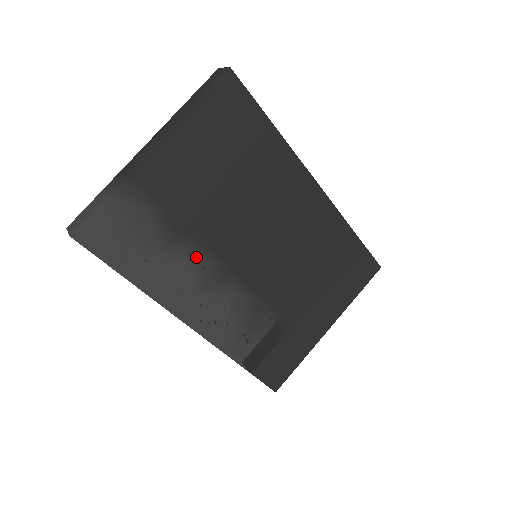
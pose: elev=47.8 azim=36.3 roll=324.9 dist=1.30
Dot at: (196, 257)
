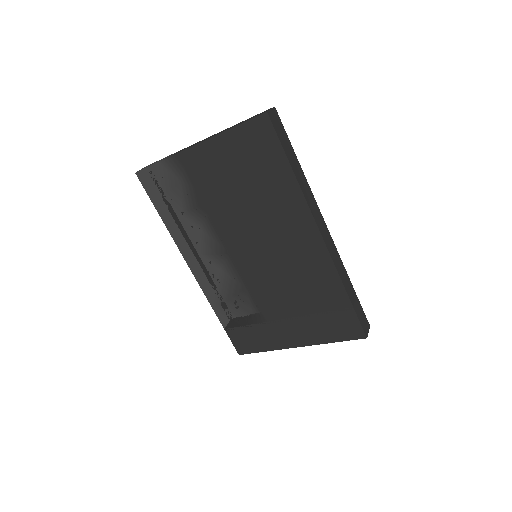
Dot at: (206, 230)
